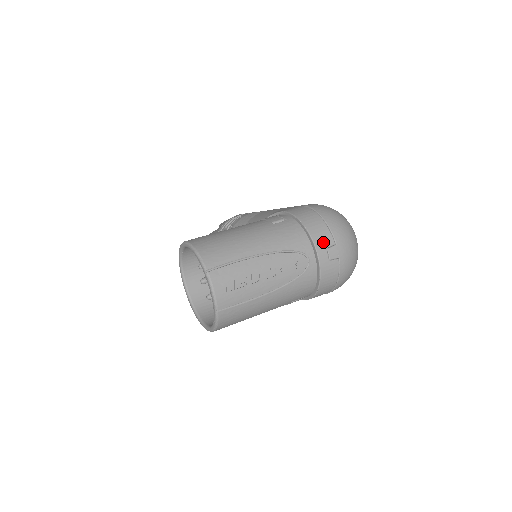
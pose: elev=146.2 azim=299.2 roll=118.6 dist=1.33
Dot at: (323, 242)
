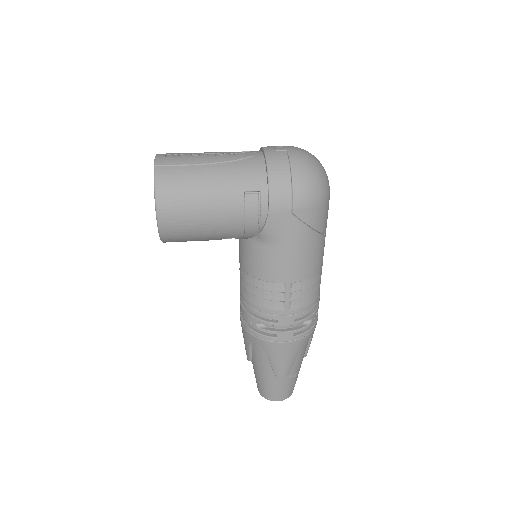
Dot at: (271, 146)
